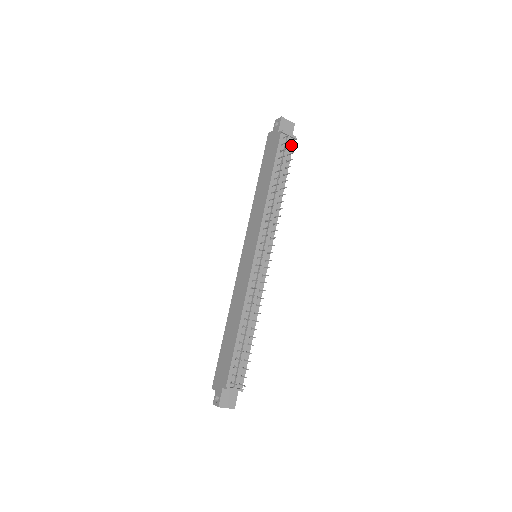
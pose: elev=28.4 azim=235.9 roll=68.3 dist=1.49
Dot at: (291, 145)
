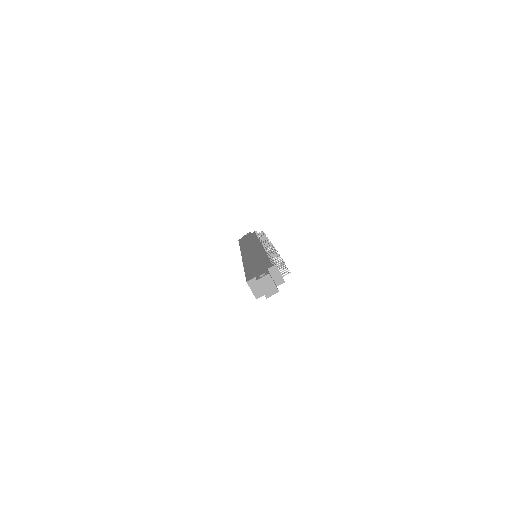
Dot at: occluded
